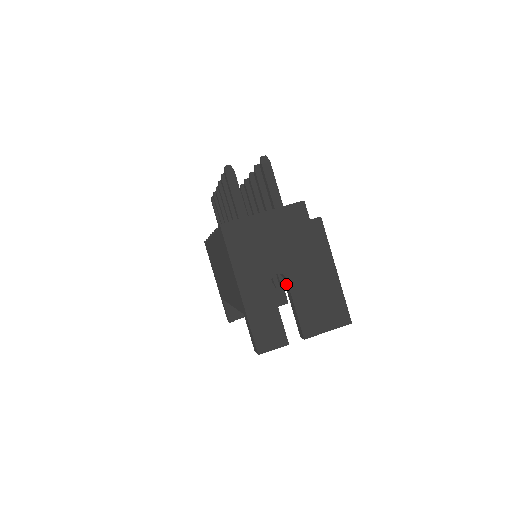
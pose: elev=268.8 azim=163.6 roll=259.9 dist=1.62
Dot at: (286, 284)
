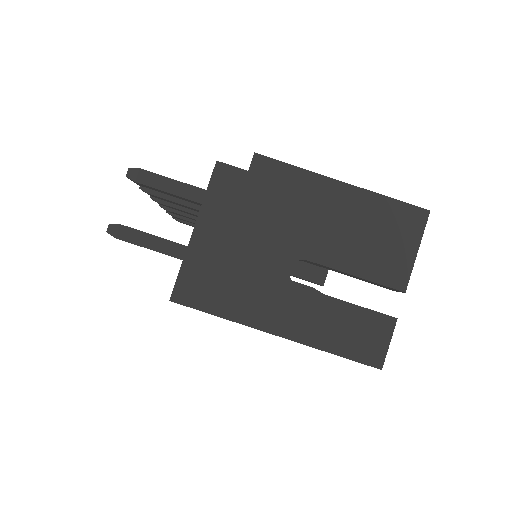
Dot at: (313, 264)
